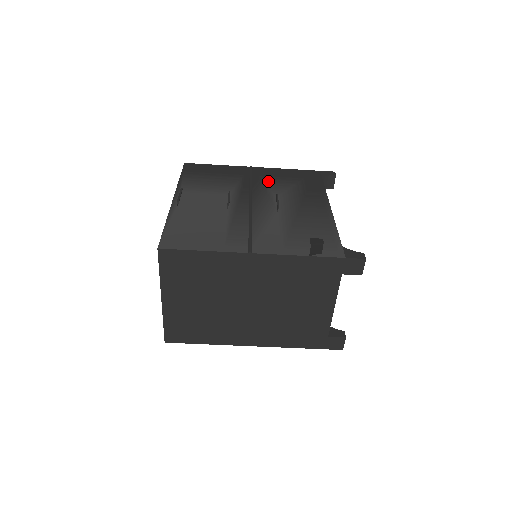
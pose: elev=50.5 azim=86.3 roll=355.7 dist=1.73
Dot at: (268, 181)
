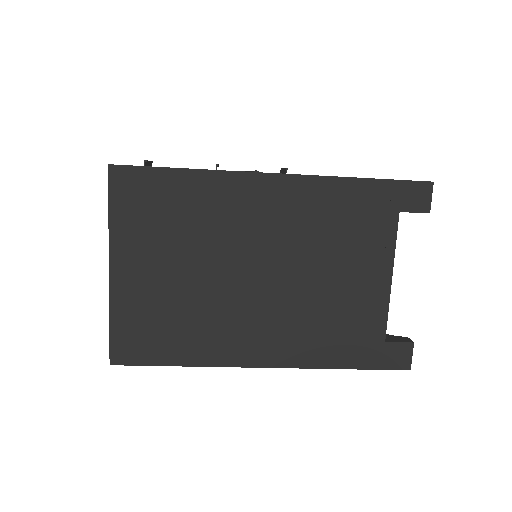
Dot at: occluded
